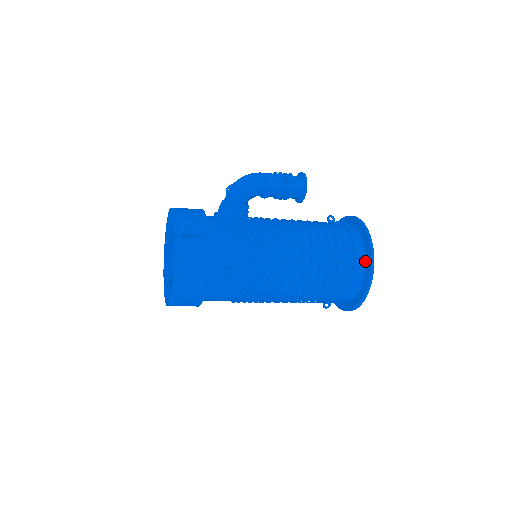
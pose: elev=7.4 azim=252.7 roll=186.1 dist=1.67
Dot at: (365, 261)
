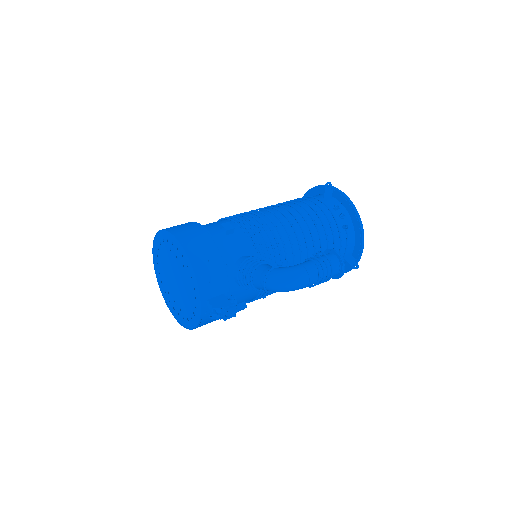
Dot at: (350, 257)
